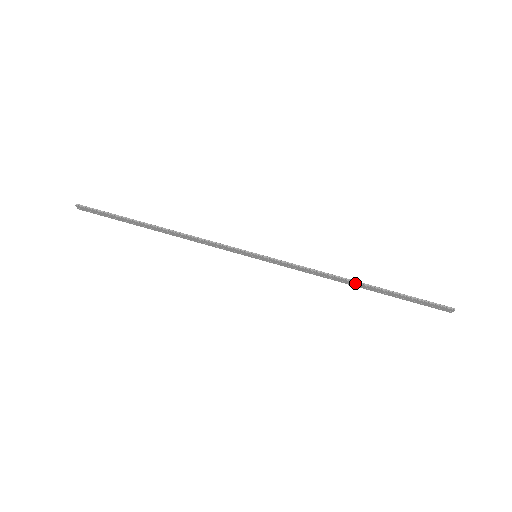
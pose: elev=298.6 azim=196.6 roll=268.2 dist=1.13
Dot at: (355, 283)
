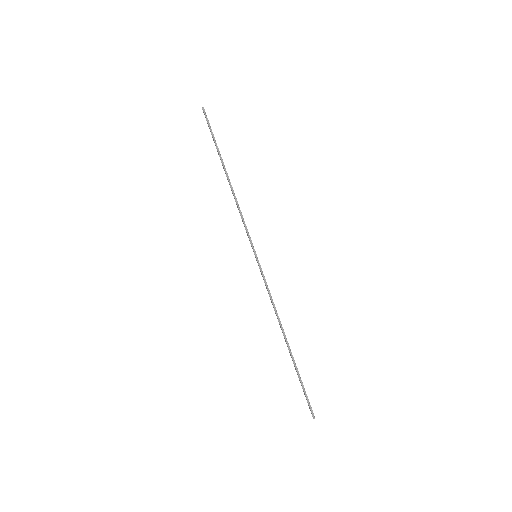
Dot at: (285, 337)
